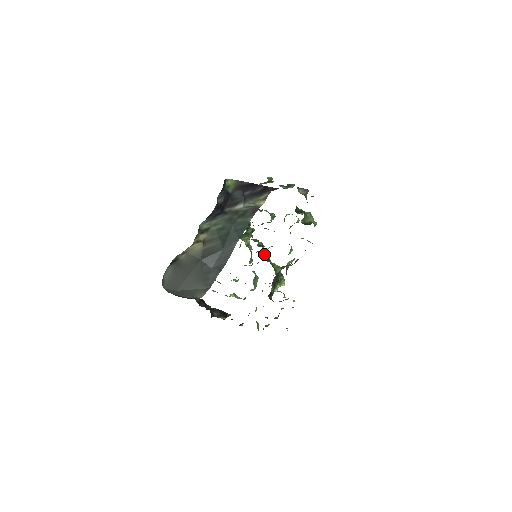
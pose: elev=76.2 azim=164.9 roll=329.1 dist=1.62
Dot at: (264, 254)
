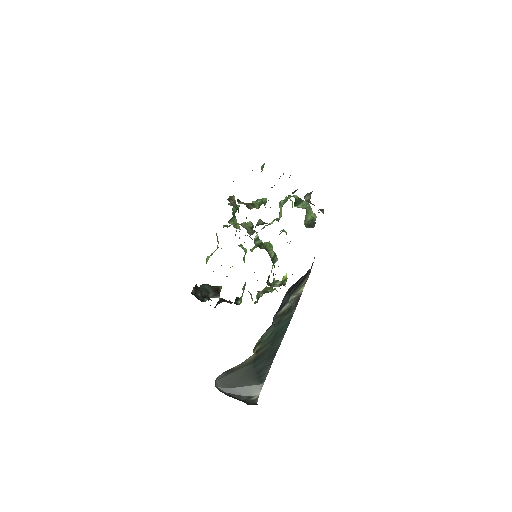
Dot at: (256, 238)
